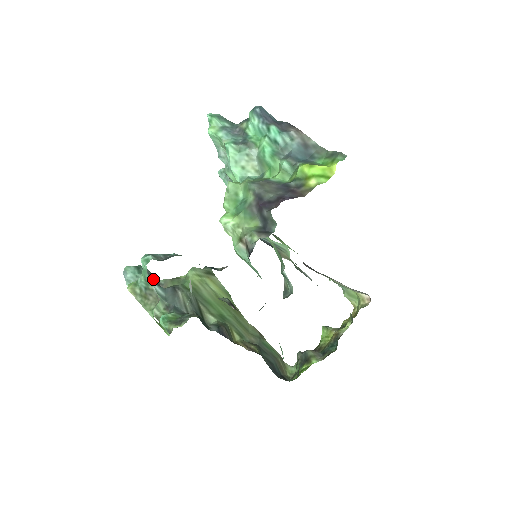
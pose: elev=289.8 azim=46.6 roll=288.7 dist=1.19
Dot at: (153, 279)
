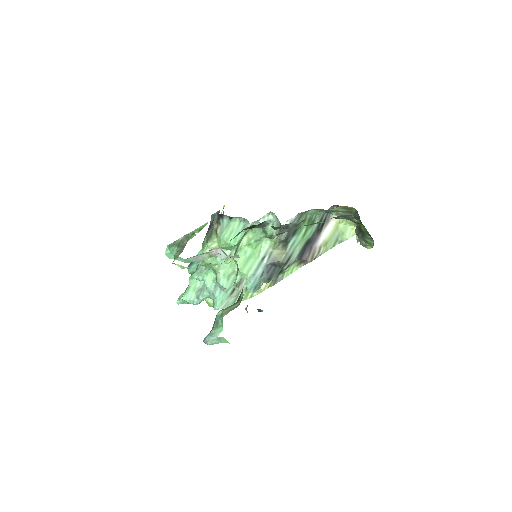
Dot at: occluded
